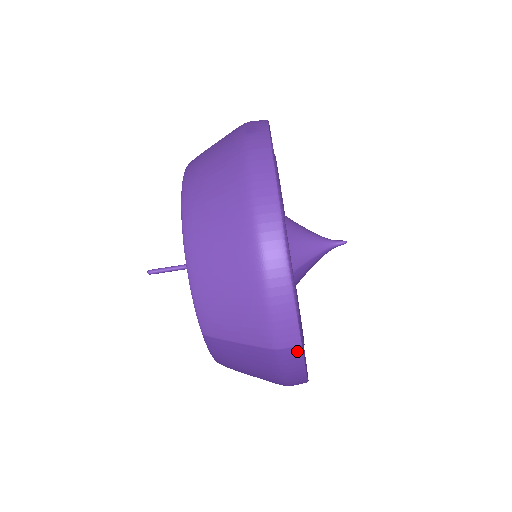
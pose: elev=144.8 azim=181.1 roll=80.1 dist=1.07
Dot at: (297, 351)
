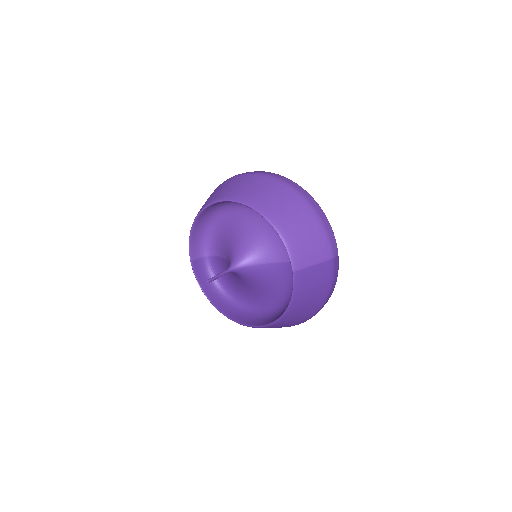
Dot at: (338, 259)
